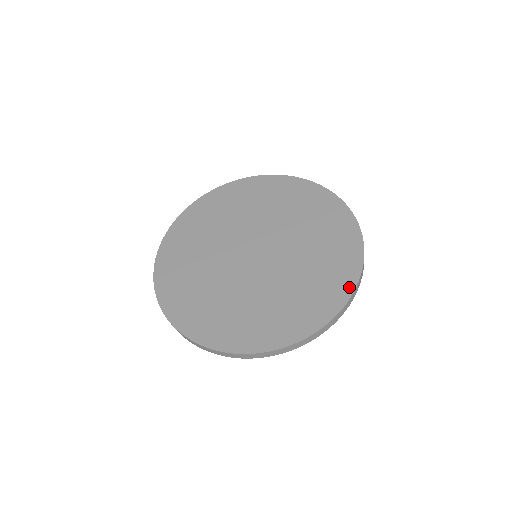
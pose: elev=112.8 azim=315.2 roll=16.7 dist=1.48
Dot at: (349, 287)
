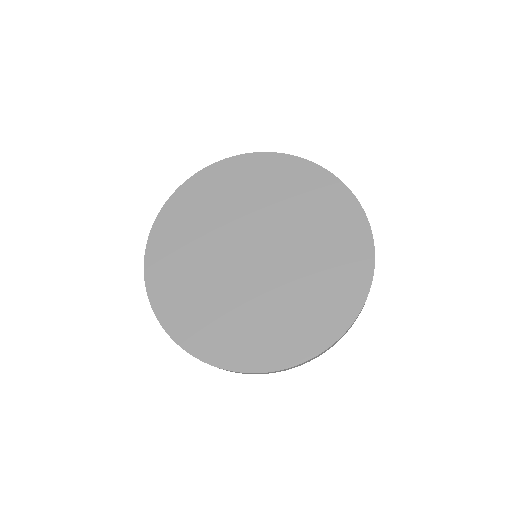
Dot at: (319, 346)
